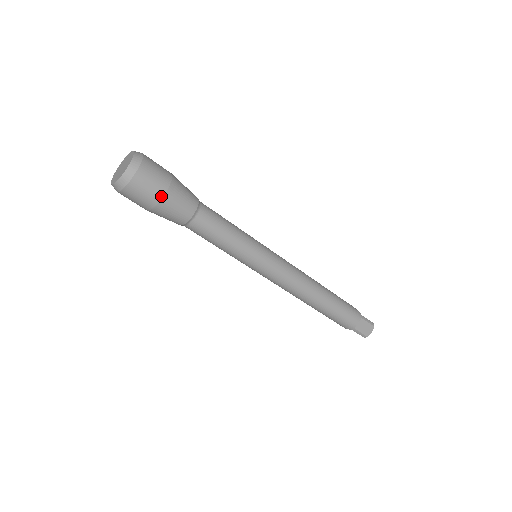
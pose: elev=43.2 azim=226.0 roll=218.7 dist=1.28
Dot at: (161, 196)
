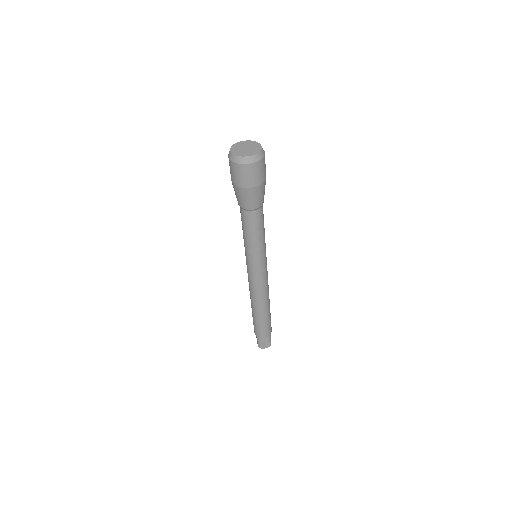
Dot at: (249, 186)
